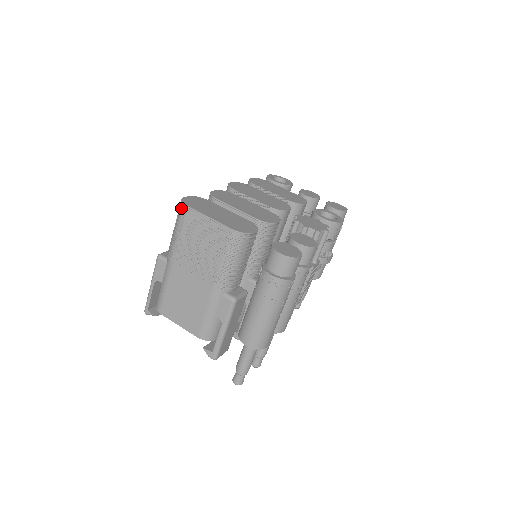
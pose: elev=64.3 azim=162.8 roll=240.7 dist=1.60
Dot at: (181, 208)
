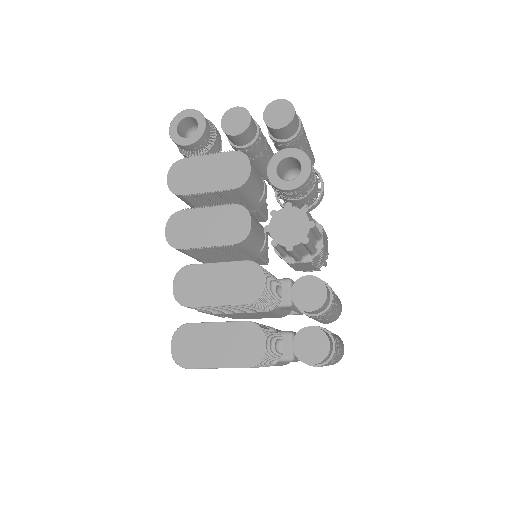
Dot at: occluded
